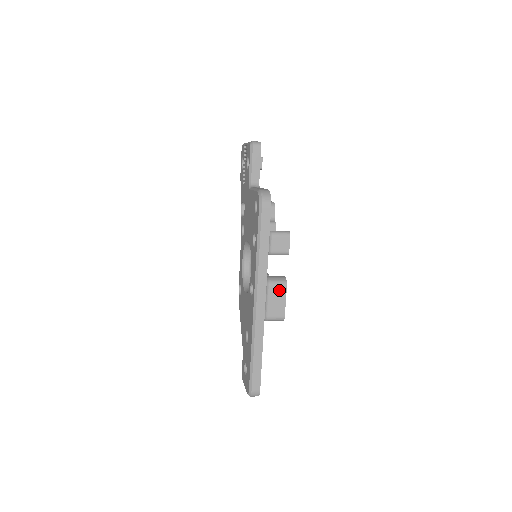
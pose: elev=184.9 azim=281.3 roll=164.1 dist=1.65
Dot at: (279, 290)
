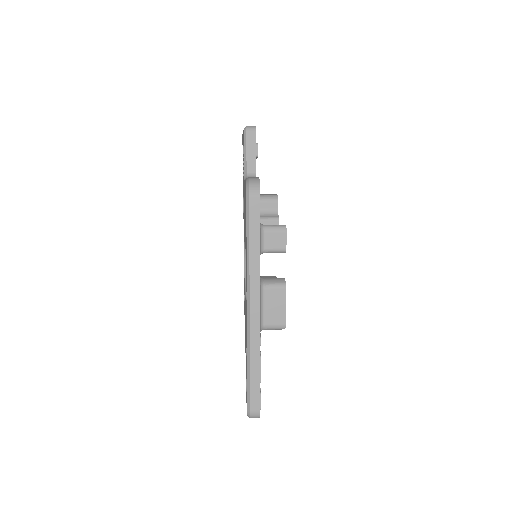
Dot at: (277, 294)
